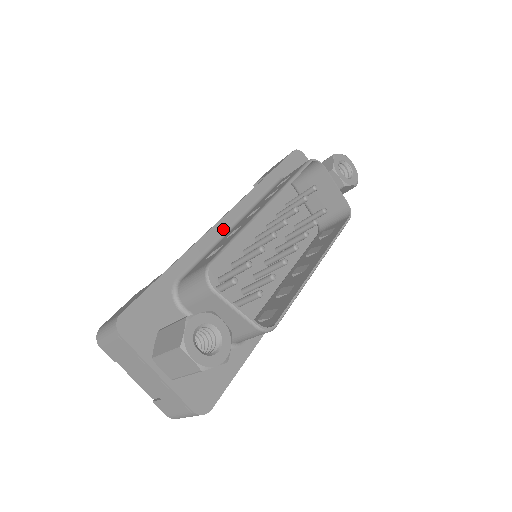
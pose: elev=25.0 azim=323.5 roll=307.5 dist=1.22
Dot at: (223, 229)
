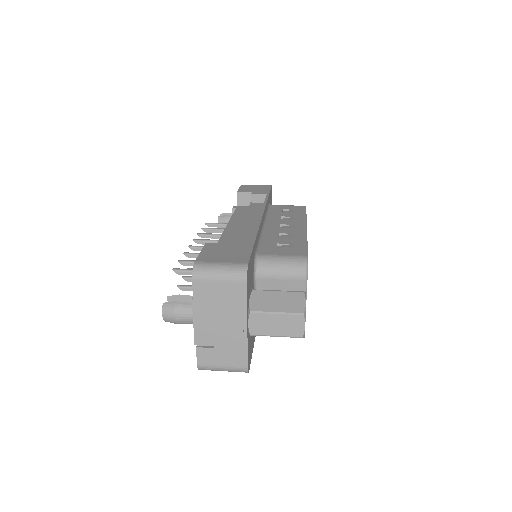
Dot at: (262, 225)
